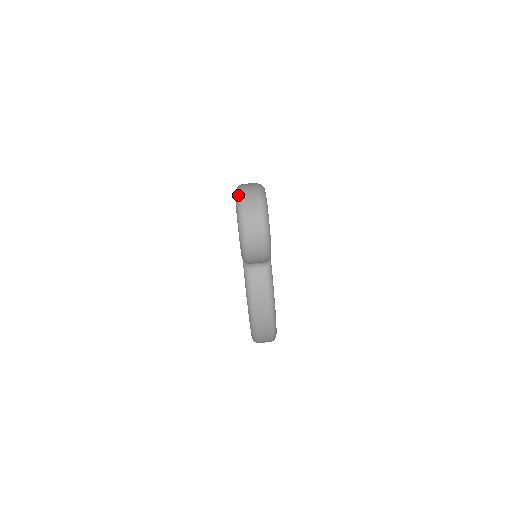
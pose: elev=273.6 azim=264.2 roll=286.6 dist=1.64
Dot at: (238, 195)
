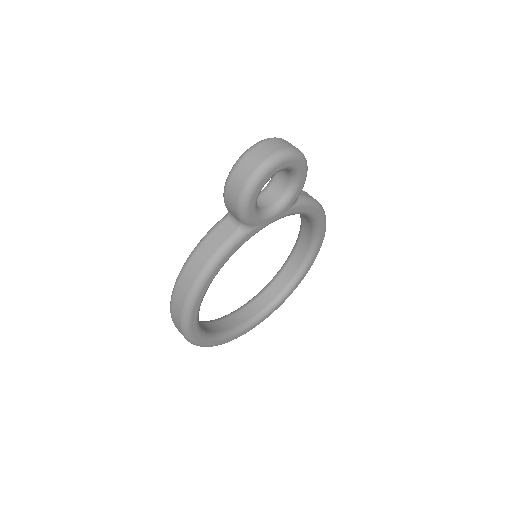
Dot at: (275, 137)
